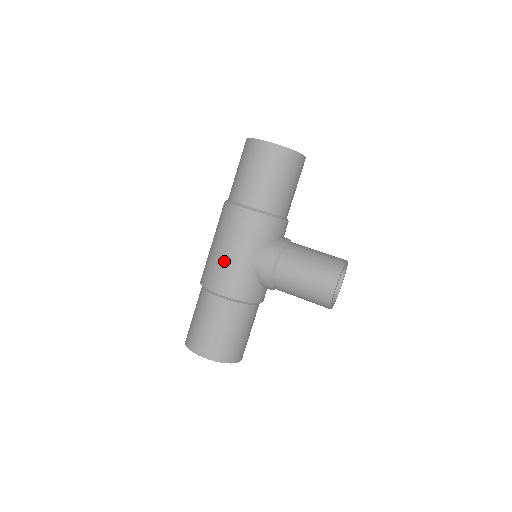
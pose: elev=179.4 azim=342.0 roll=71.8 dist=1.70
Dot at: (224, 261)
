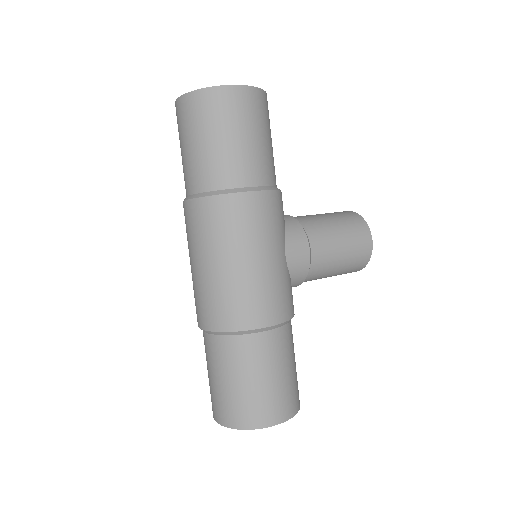
Dot at: (258, 278)
